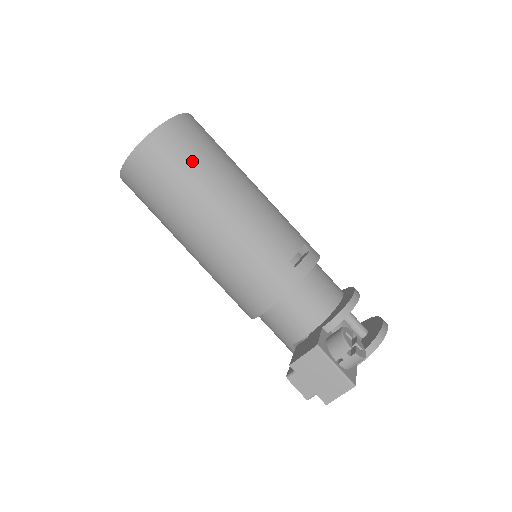
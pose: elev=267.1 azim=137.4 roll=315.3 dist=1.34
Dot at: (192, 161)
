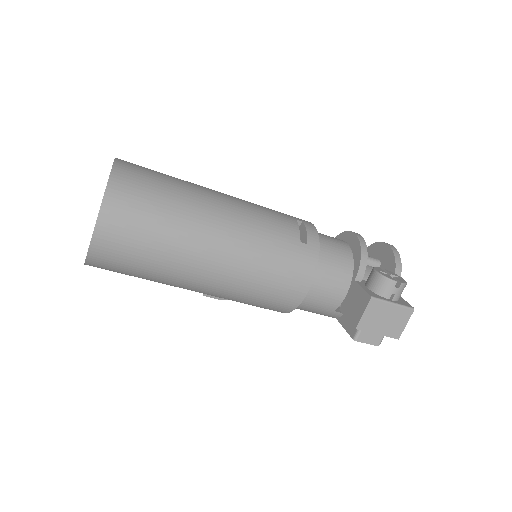
Dot at: (161, 203)
